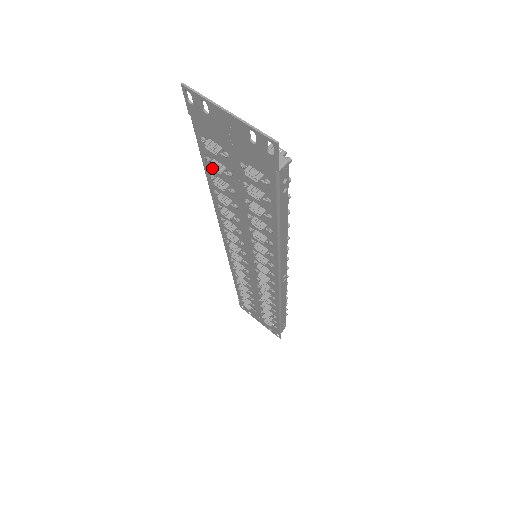
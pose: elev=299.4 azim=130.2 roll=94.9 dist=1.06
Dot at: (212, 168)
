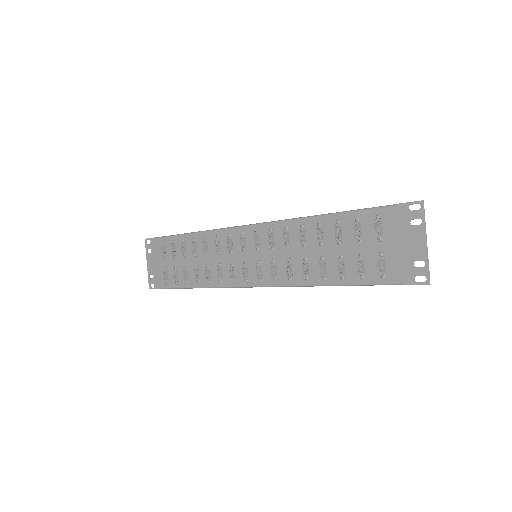
Dot at: (355, 226)
